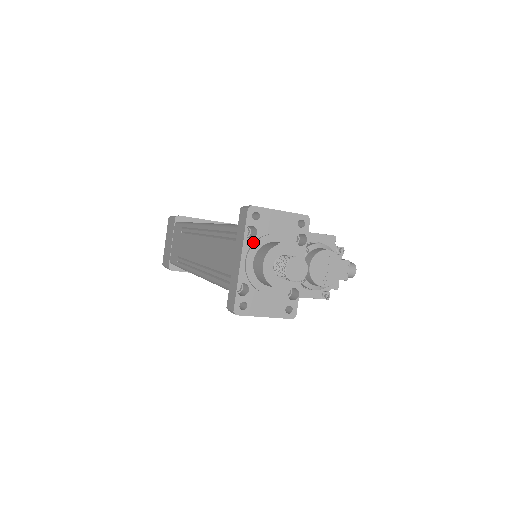
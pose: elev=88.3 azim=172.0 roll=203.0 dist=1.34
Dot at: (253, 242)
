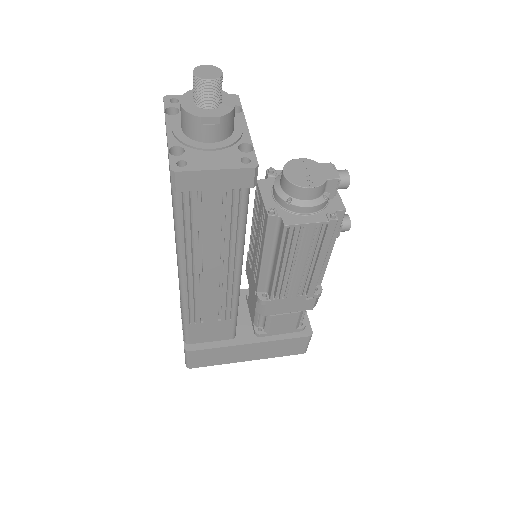
Dot at: (177, 117)
